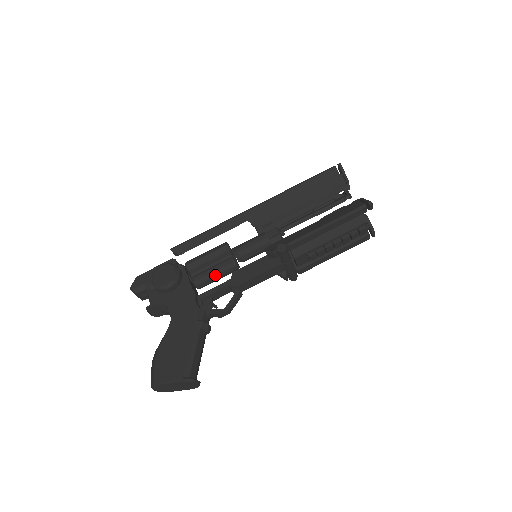
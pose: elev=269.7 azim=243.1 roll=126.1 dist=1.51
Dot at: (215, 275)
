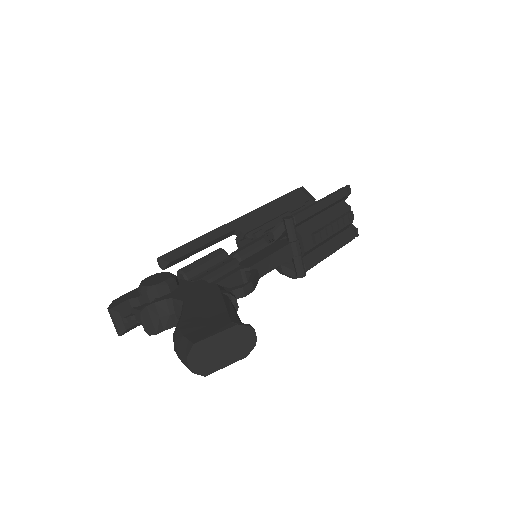
Dot at: (218, 273)
